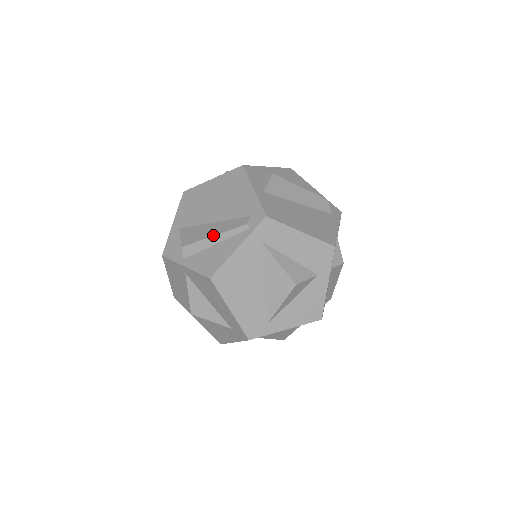
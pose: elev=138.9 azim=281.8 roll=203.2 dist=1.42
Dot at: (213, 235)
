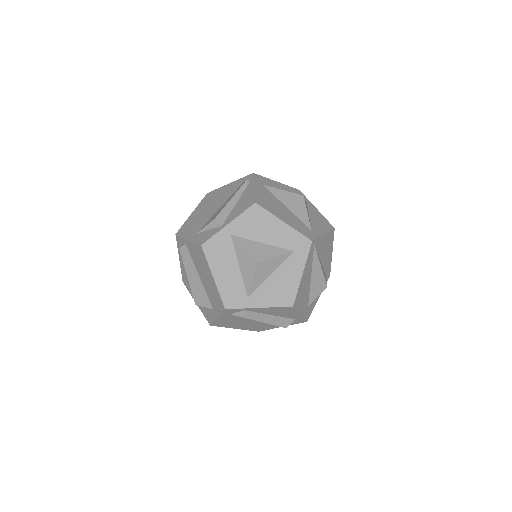
Dot at: (230, 199)
